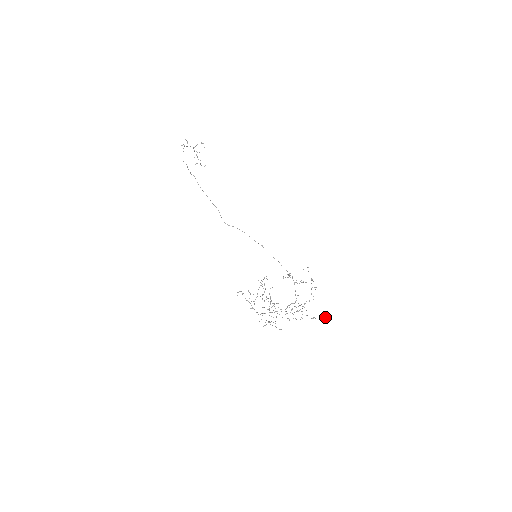
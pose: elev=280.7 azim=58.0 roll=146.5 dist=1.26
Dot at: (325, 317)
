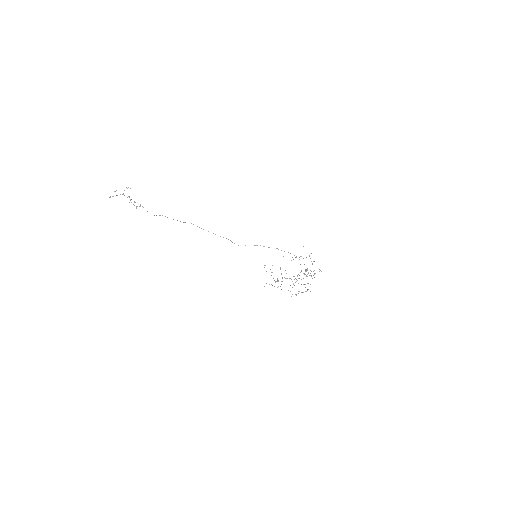
Dot at: occluded
